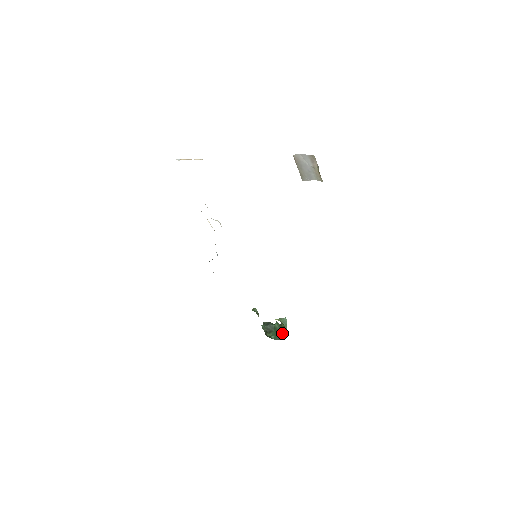
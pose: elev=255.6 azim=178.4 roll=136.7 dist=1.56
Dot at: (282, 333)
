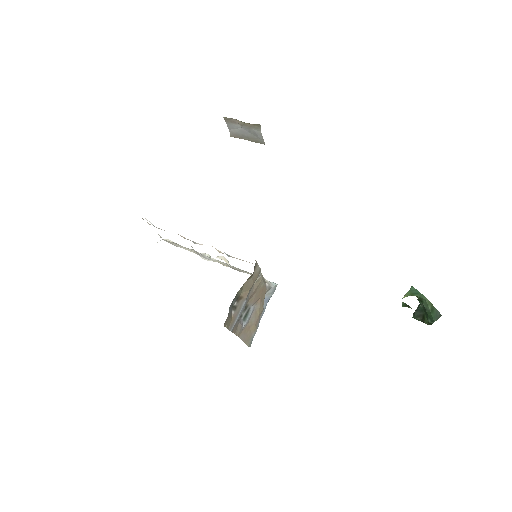
Dot at: (428, 308)
